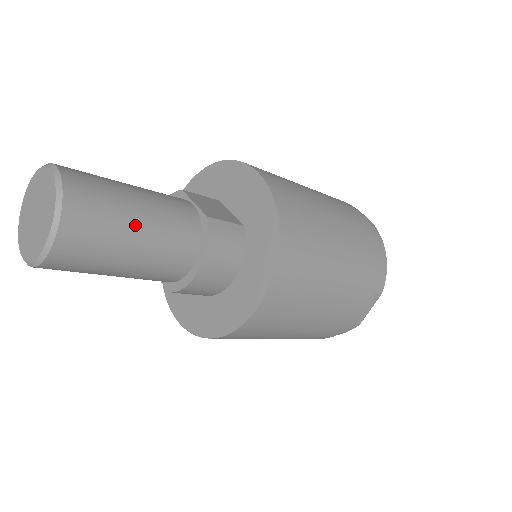
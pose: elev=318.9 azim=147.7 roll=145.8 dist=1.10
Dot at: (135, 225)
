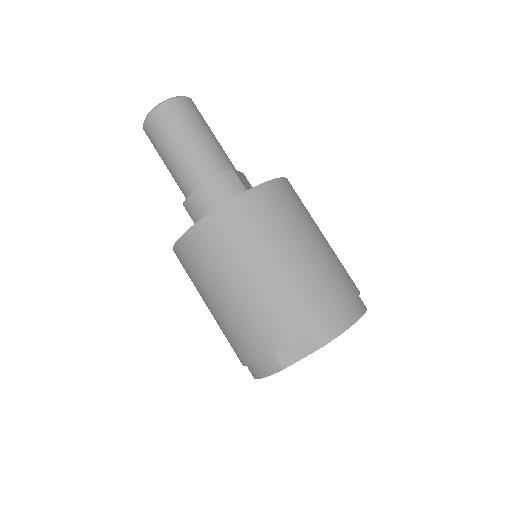
Dot at: (193, 135)
